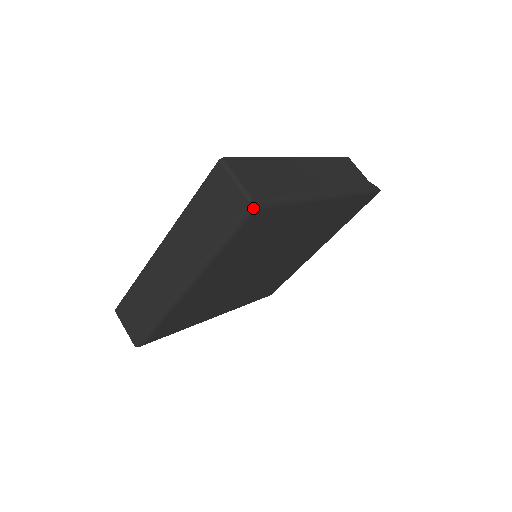
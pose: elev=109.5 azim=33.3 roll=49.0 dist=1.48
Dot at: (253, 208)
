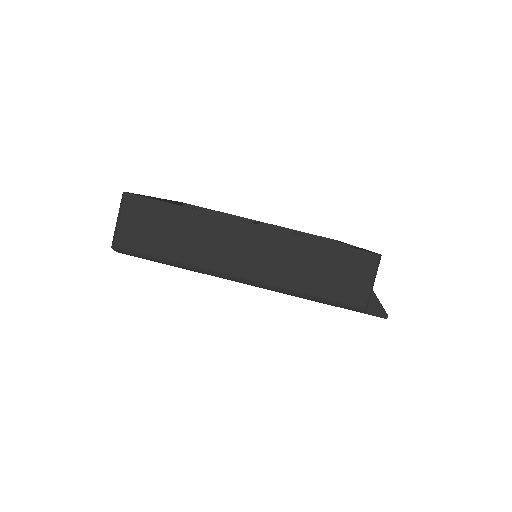
Dot at: (115, 250)
